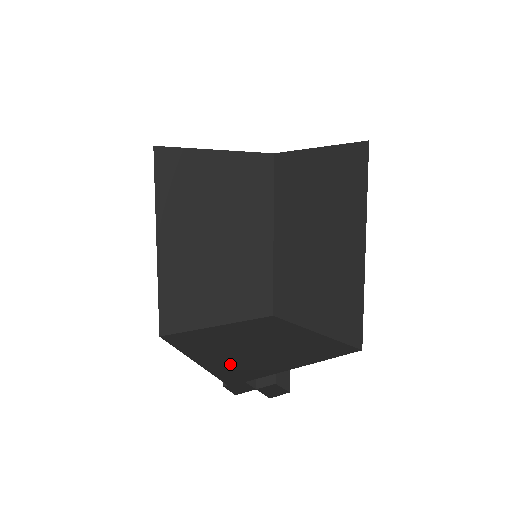
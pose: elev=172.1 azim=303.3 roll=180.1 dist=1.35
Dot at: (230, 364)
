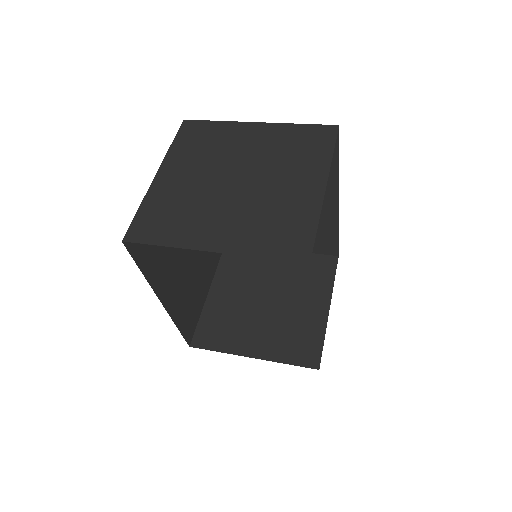
Dot at: (287, 343)
